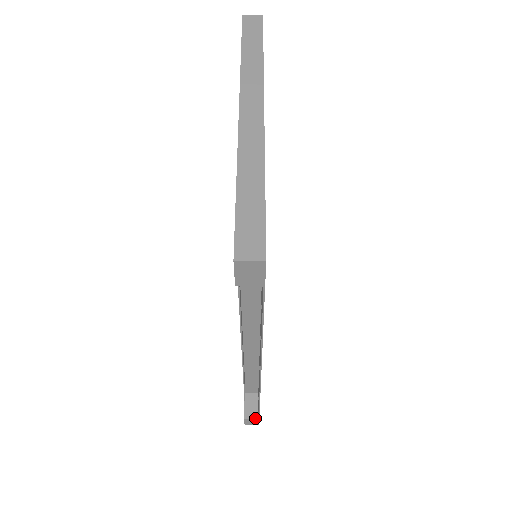
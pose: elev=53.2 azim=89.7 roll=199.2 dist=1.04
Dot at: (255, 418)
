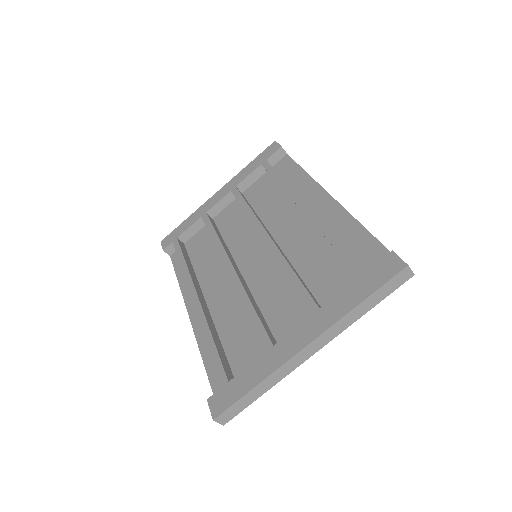
Dot at: (169, 254)
